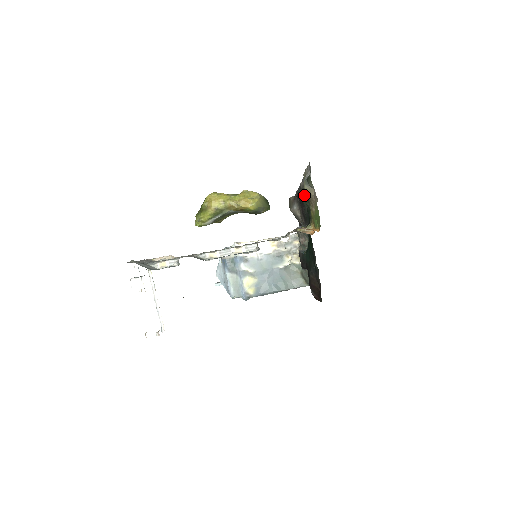
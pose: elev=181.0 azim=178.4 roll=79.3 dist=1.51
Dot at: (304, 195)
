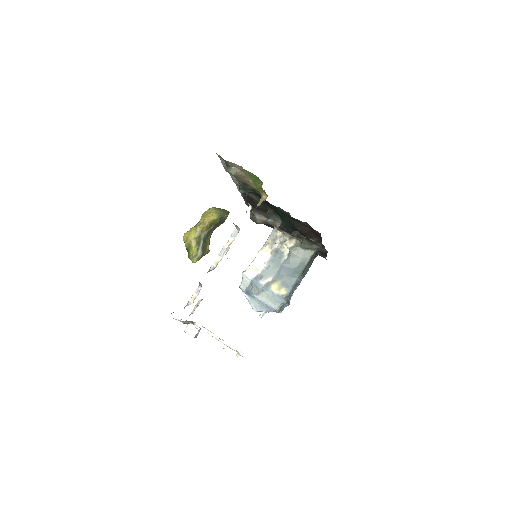
Dot at: (242, 186)
